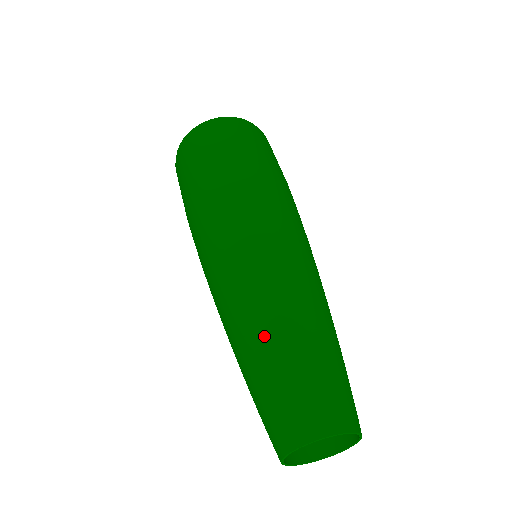
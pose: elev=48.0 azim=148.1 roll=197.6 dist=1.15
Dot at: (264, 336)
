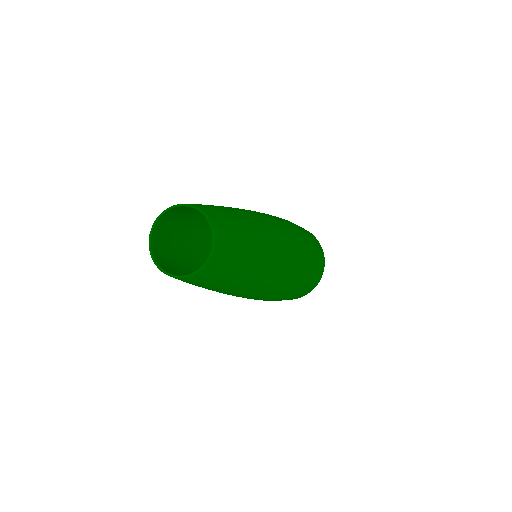
Dot at: occluded
